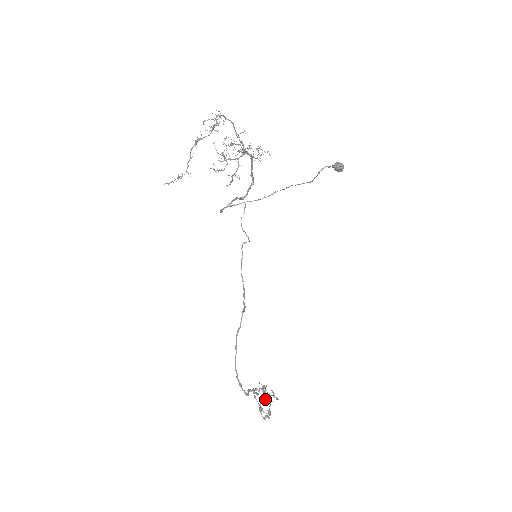
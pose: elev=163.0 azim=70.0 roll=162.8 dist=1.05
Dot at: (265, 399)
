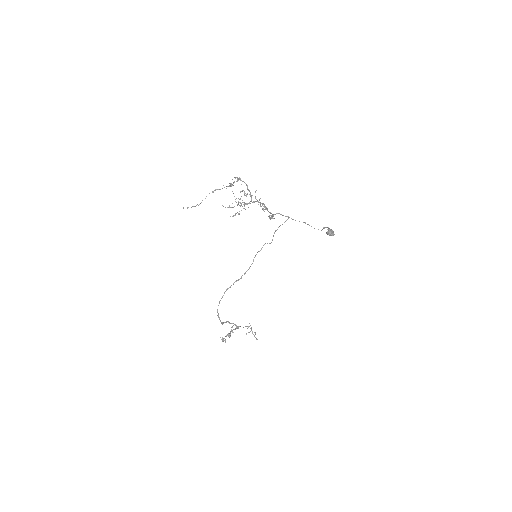
Dot at: (232, 332)
